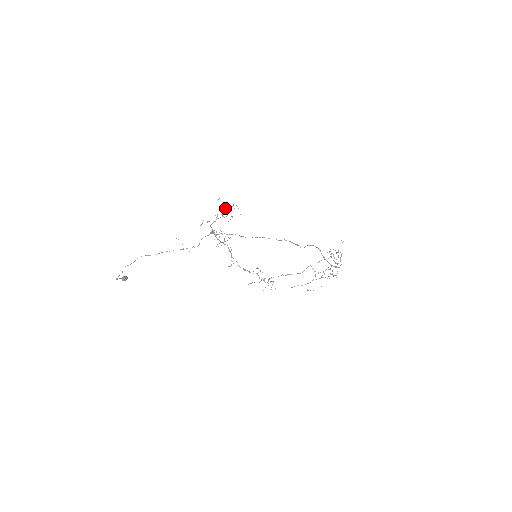
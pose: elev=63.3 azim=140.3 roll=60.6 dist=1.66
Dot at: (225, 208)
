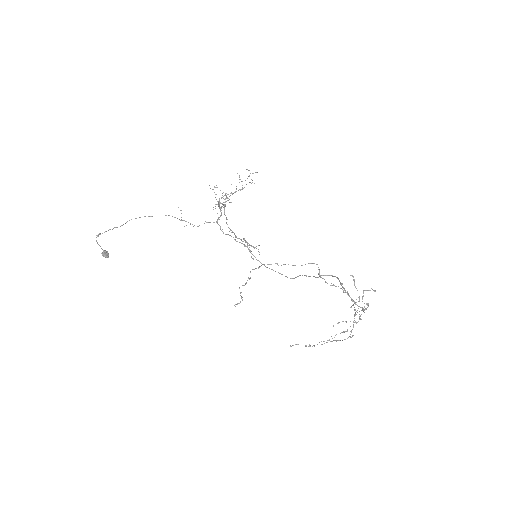
Dot at: (242, 185)
